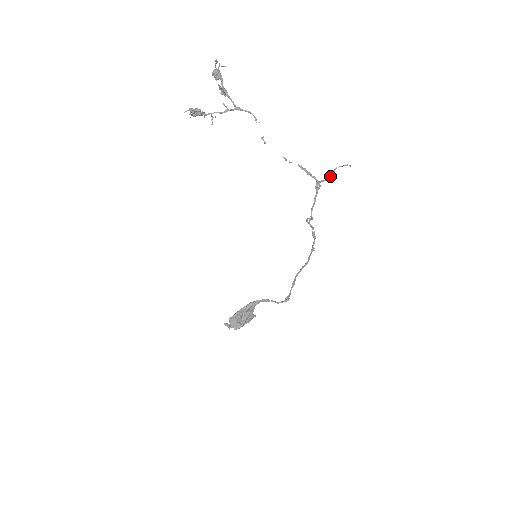
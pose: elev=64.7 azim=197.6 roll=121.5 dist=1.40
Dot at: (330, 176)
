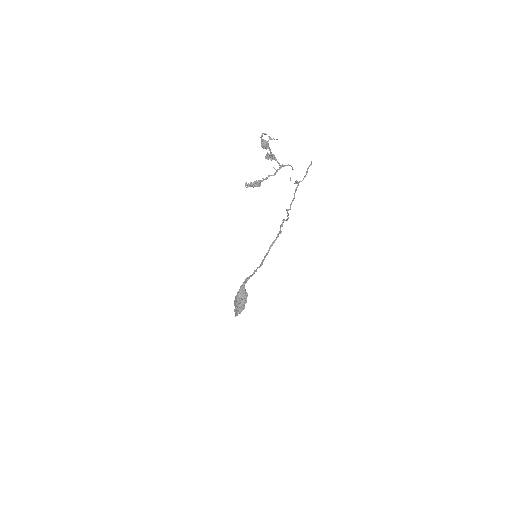
Dot at: (305, 176)
